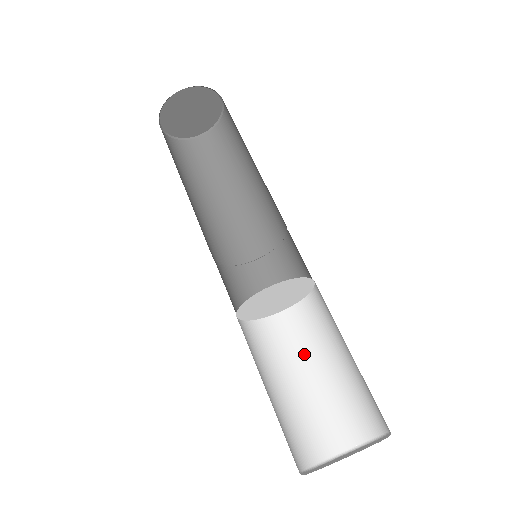
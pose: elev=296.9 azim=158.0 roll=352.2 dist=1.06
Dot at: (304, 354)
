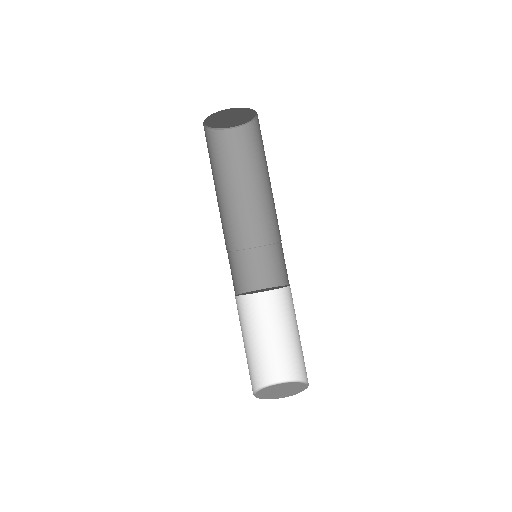
Dot at: (255, 324)
